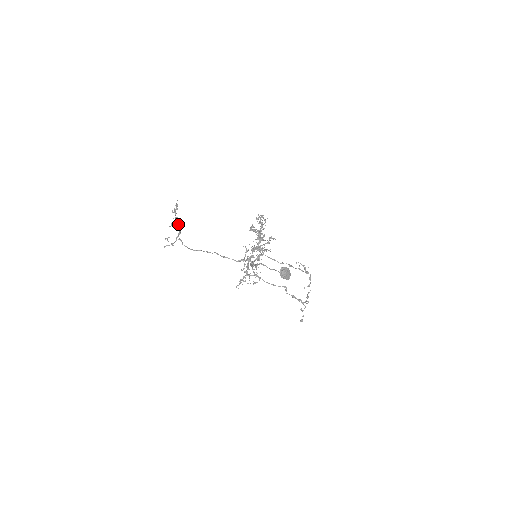
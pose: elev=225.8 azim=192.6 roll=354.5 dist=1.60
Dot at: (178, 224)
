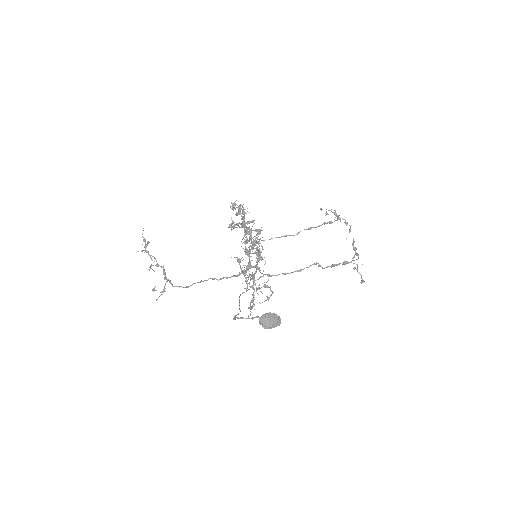
Dot at: (157, 263)
